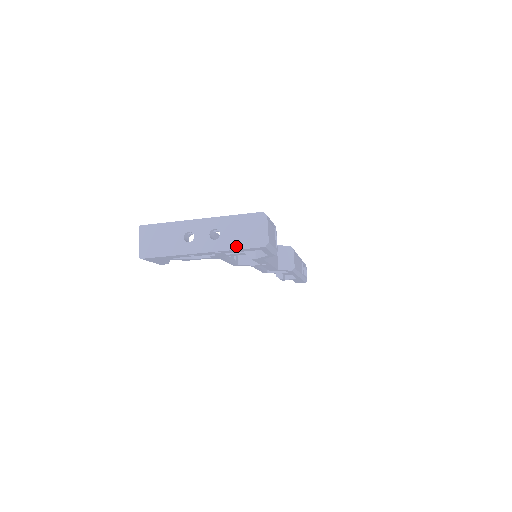
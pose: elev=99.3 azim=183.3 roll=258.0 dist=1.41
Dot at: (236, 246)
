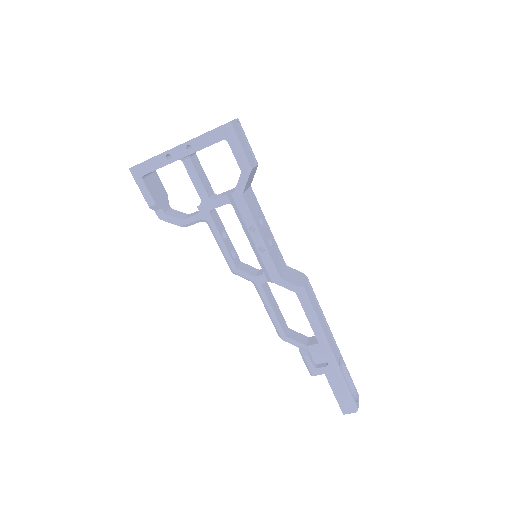
Dot at: (204, 134)
